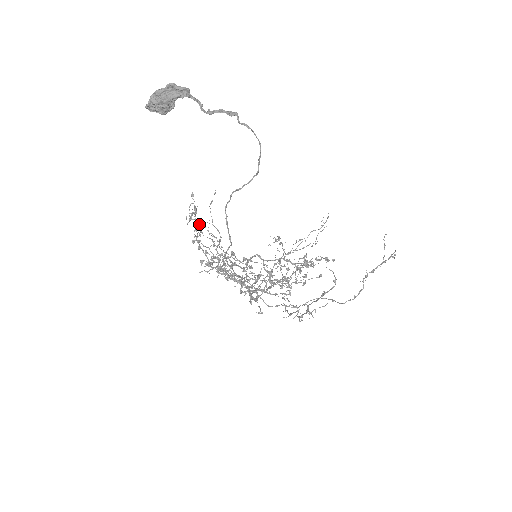
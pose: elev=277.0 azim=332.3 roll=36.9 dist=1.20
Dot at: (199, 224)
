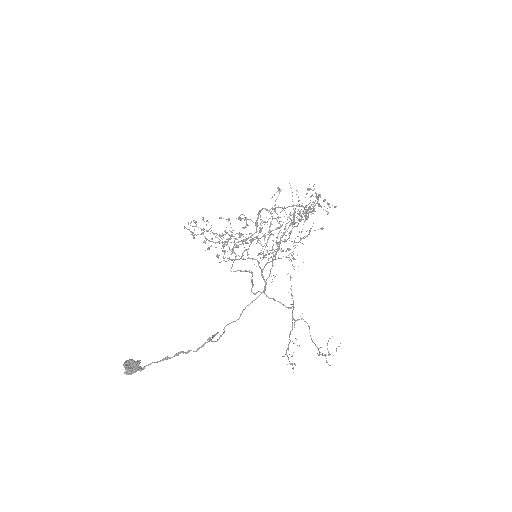
Dot at: occluded
